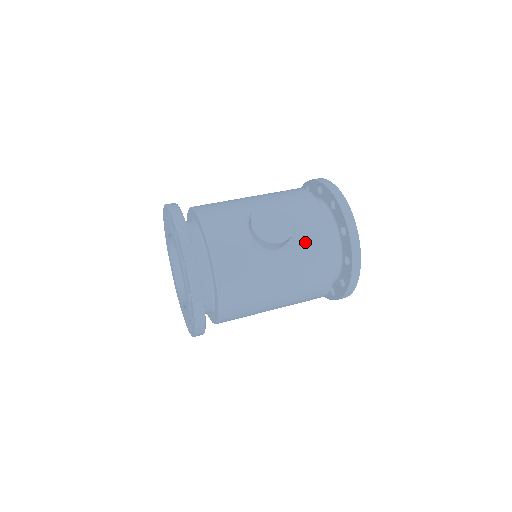
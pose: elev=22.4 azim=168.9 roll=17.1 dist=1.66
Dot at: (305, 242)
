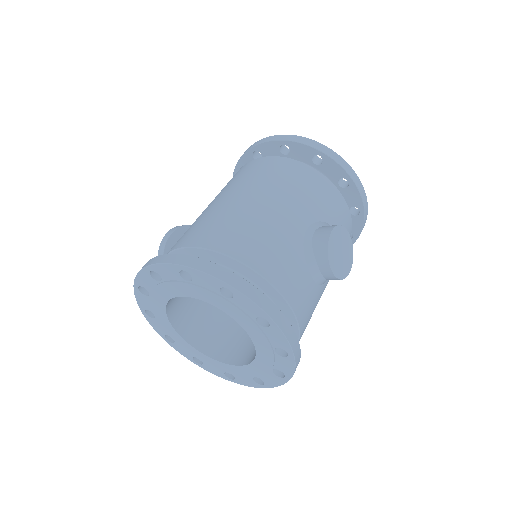
Dot at: occluded
